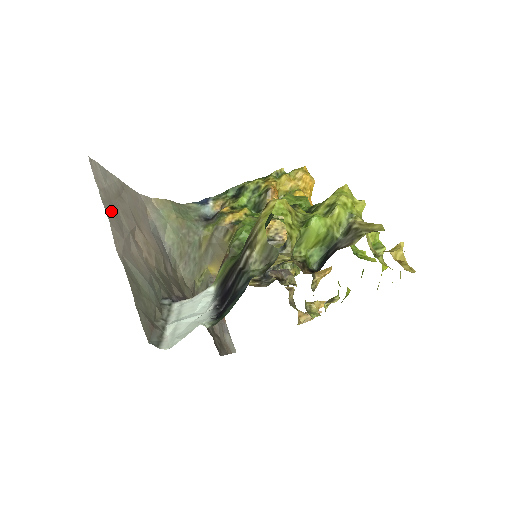
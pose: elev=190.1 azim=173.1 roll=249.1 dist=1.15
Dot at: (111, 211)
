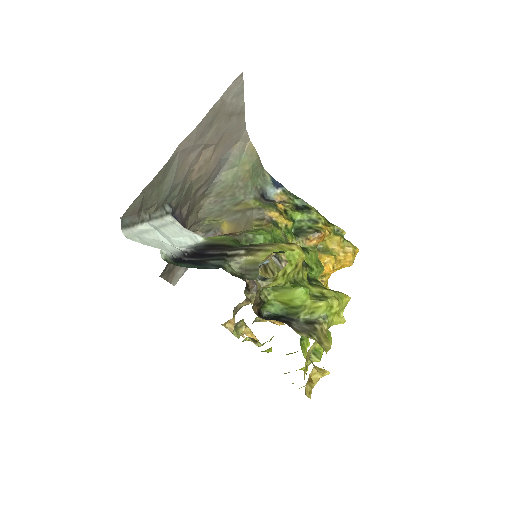
Dot at: (210, 119)
